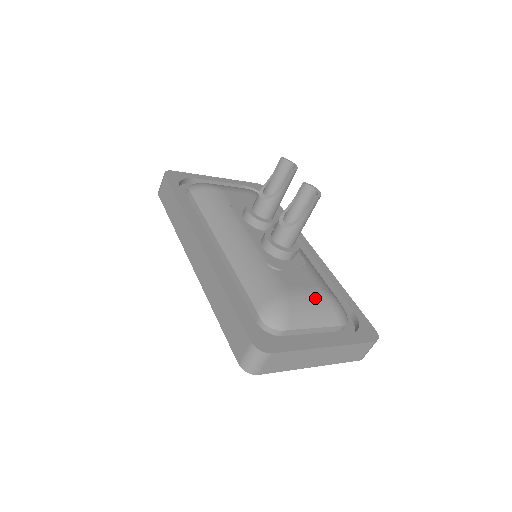
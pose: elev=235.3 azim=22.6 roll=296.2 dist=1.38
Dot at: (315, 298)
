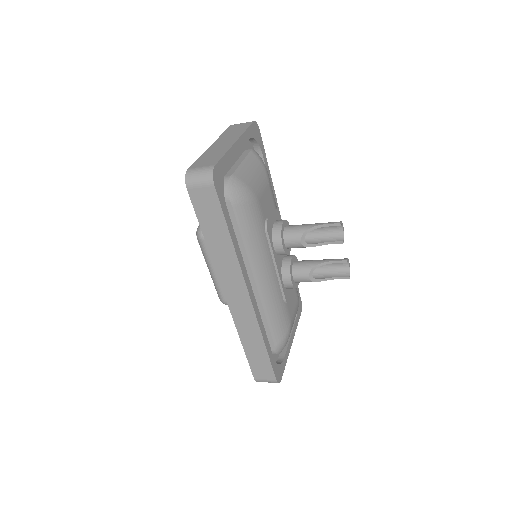
Dot at: (296, 312)
